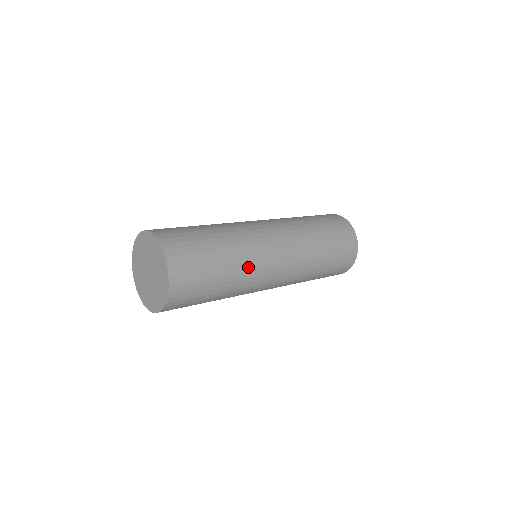
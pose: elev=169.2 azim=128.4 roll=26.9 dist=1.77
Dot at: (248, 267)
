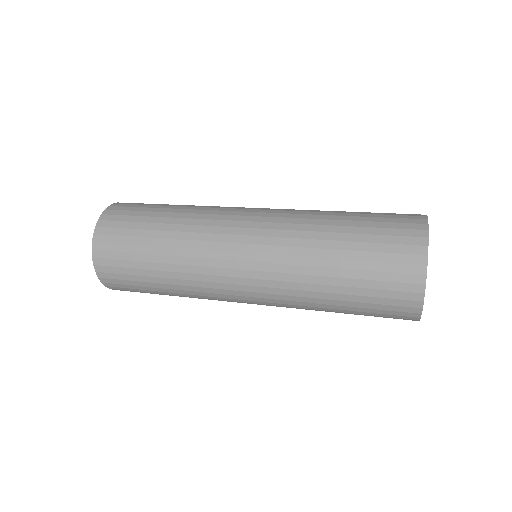
Dot at: (194, 287)
